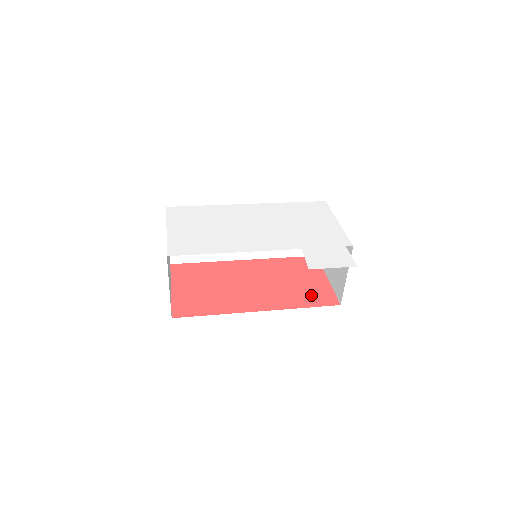
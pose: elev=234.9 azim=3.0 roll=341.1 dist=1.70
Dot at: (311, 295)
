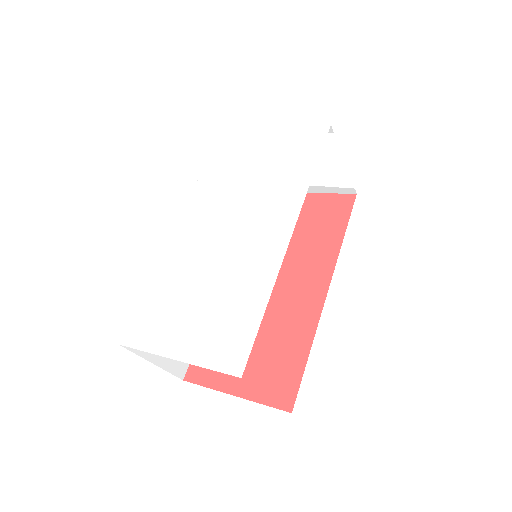
Dot at: (325, 221)
